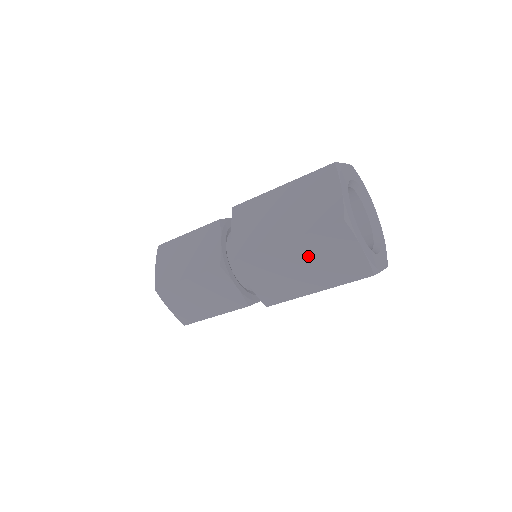
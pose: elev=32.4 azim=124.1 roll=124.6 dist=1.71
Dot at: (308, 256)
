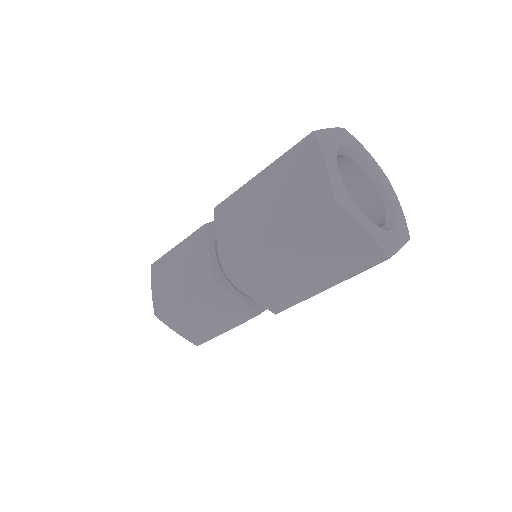
Dot at: (274, 188)
